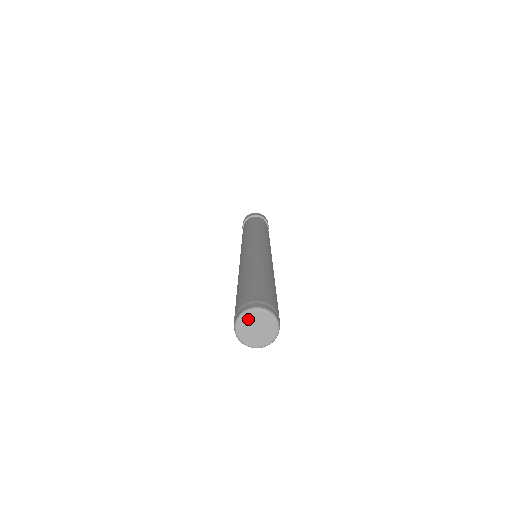
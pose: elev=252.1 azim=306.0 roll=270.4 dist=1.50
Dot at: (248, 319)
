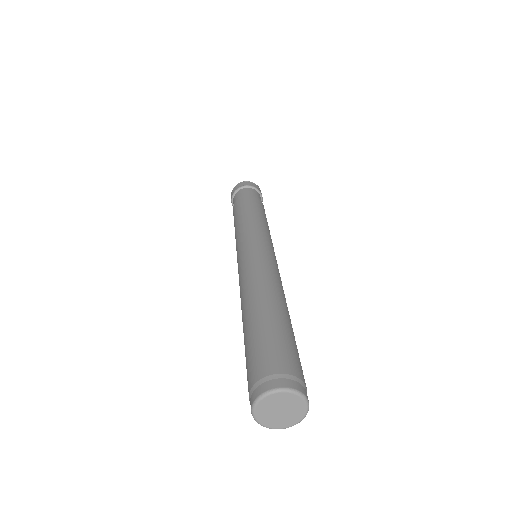
Dot at: (263, 410)
